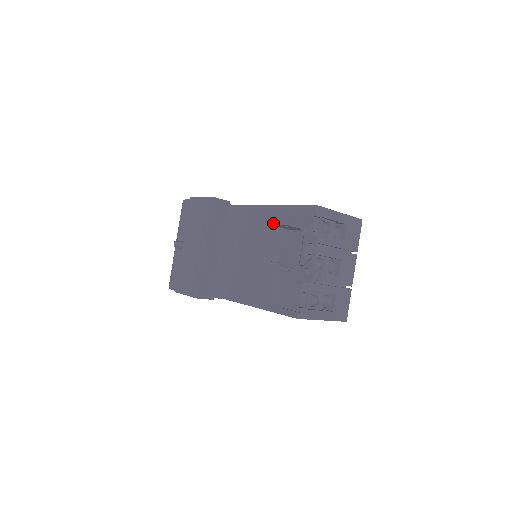
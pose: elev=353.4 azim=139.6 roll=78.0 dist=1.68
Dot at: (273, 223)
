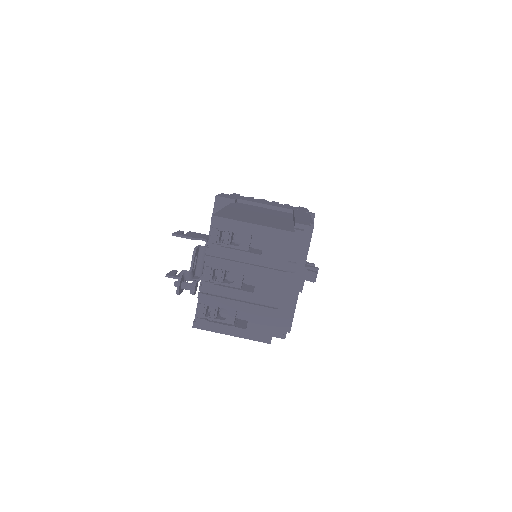
Dot at: (178, 231)
